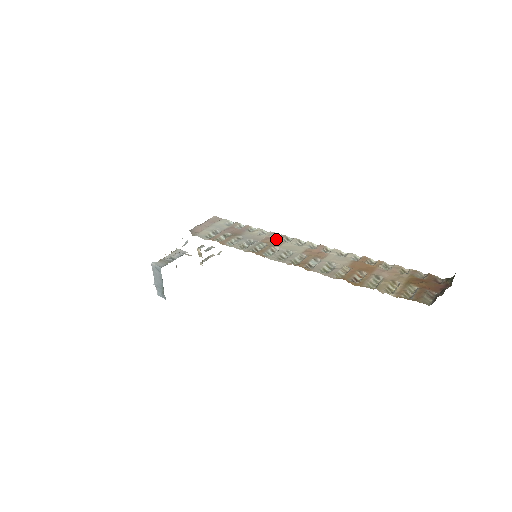
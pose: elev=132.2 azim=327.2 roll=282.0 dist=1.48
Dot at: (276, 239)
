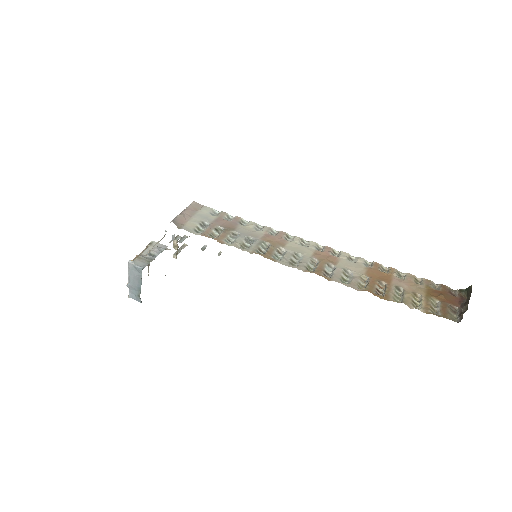
Dot at: (277, 237)
